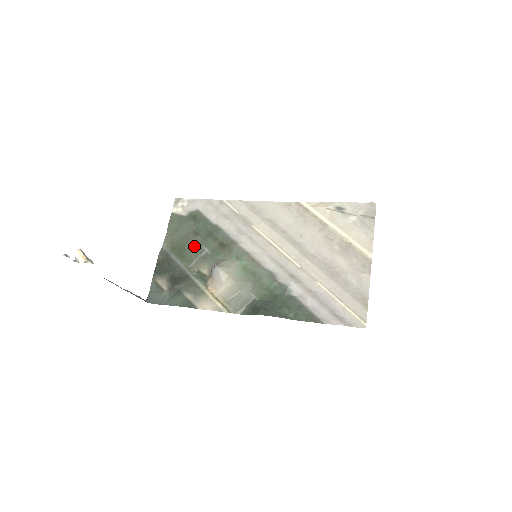
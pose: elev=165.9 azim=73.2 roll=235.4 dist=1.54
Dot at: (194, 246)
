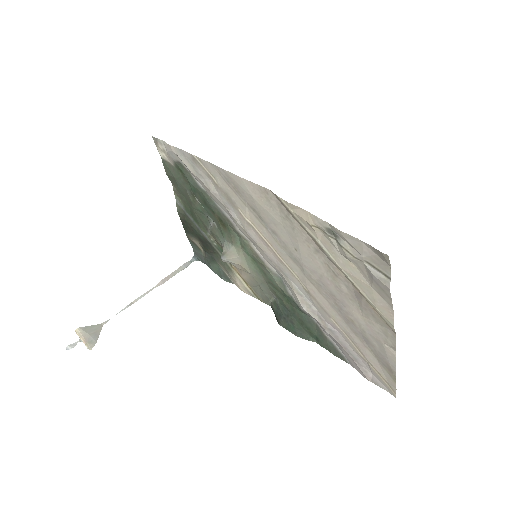
Dot at: (199, 212)
